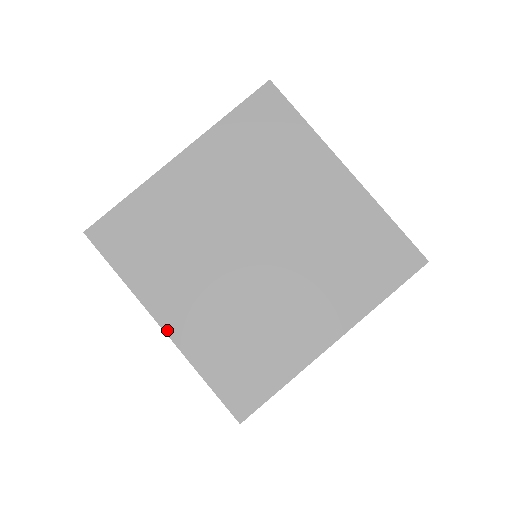
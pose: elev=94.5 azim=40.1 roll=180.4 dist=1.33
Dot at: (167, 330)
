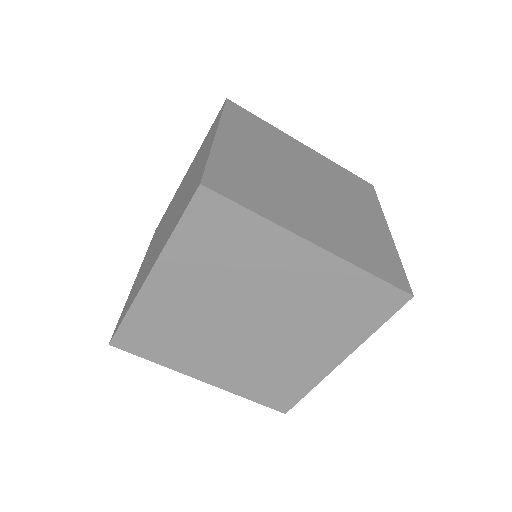
Dot at: occluded
